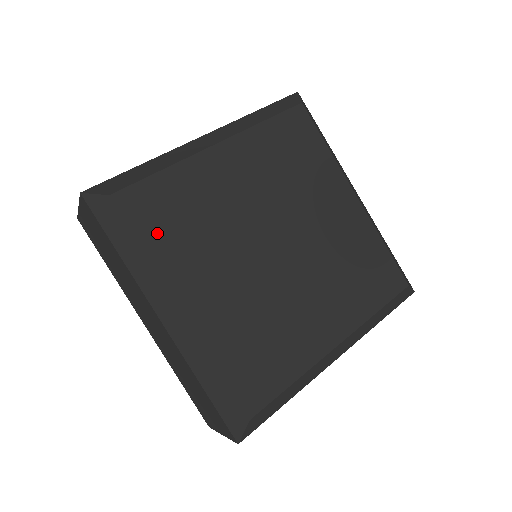
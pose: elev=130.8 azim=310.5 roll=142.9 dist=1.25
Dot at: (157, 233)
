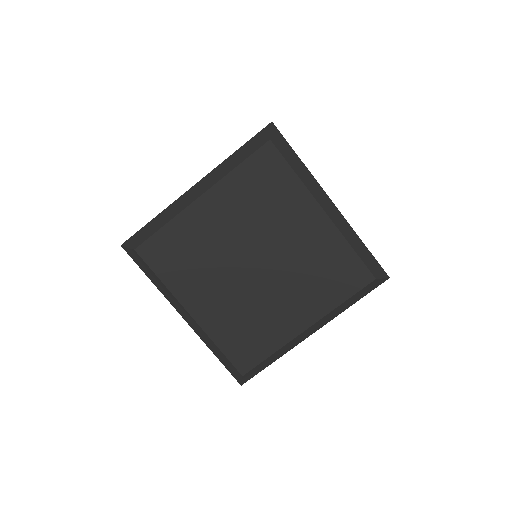
Dot at: (168, 269)
